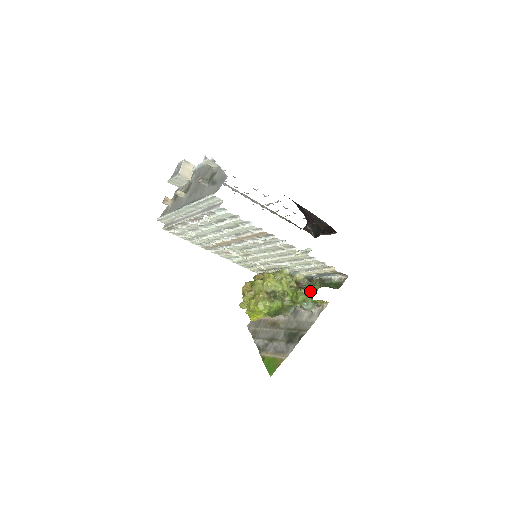
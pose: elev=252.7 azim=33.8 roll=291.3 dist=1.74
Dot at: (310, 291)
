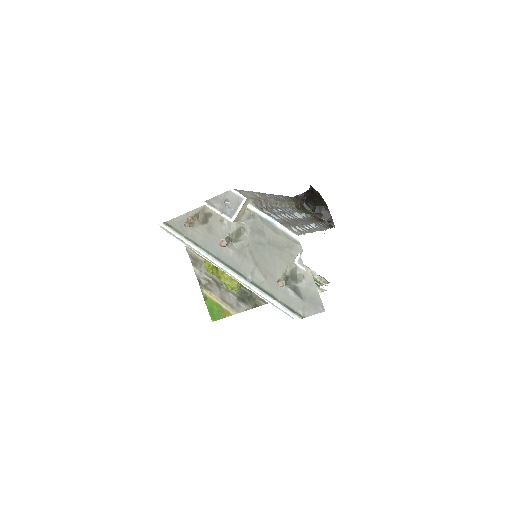
Dot at: occluded
